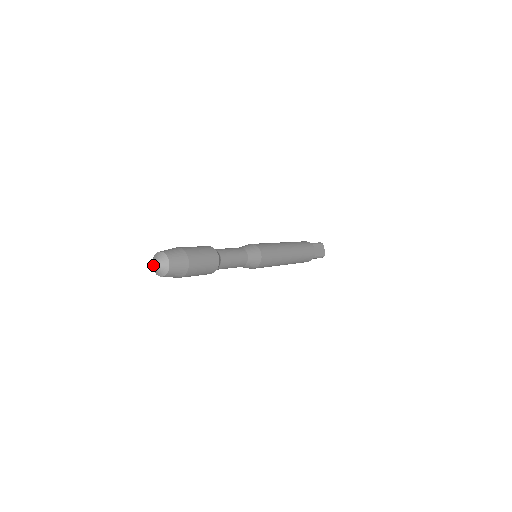
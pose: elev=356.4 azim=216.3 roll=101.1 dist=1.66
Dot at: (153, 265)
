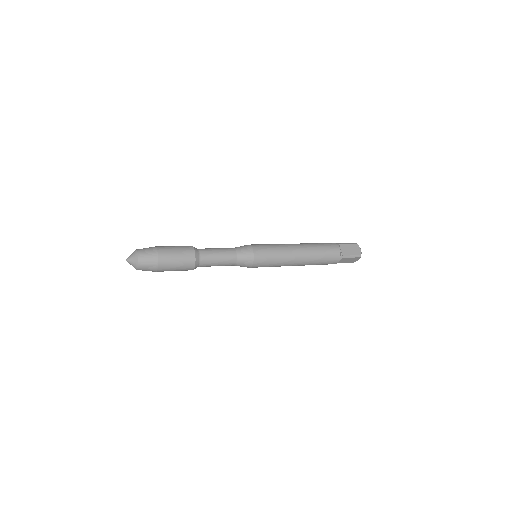
Dot at: (127, 260)
